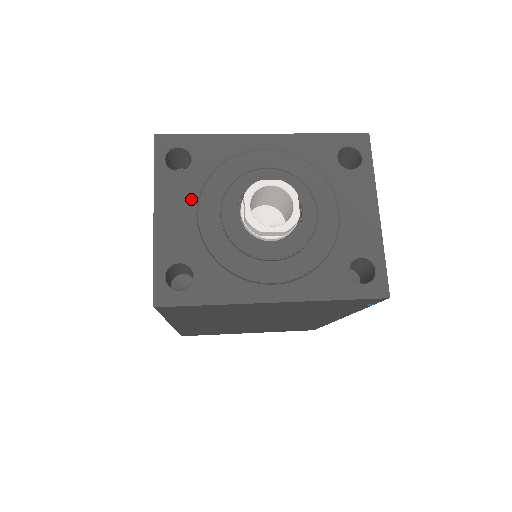
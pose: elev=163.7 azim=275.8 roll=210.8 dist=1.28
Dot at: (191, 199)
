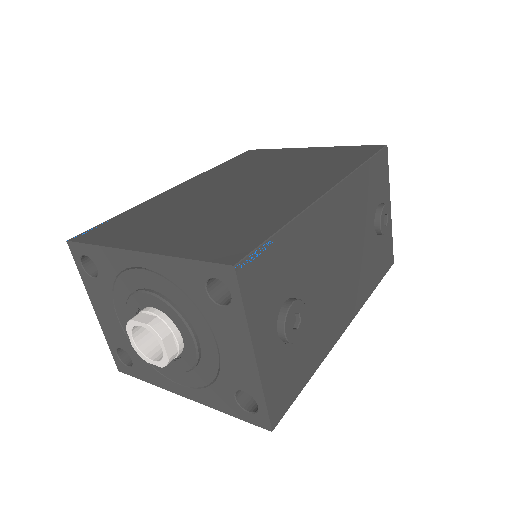
Dot at: (109, 303)
